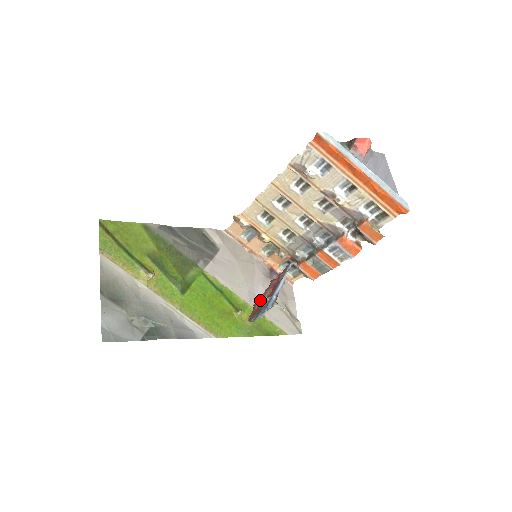
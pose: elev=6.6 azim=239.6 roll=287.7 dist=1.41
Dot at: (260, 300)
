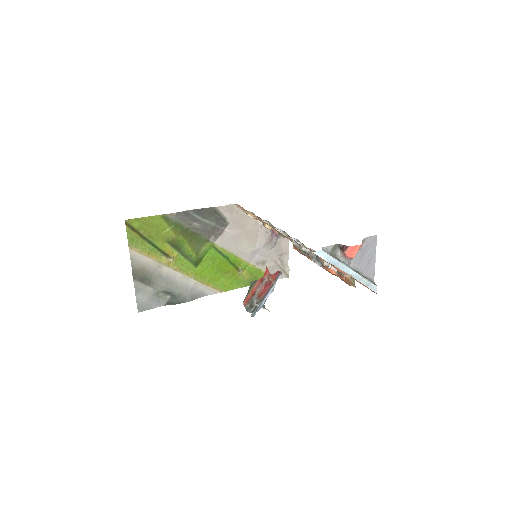
Dot at: (254, 289)
